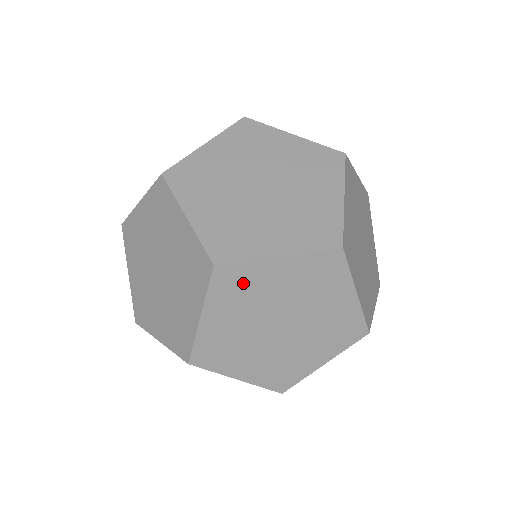
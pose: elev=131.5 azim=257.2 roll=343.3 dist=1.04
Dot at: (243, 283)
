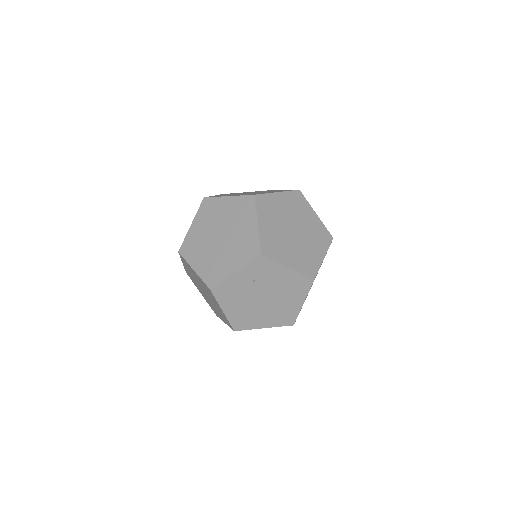
Dot at: (269, 205)
